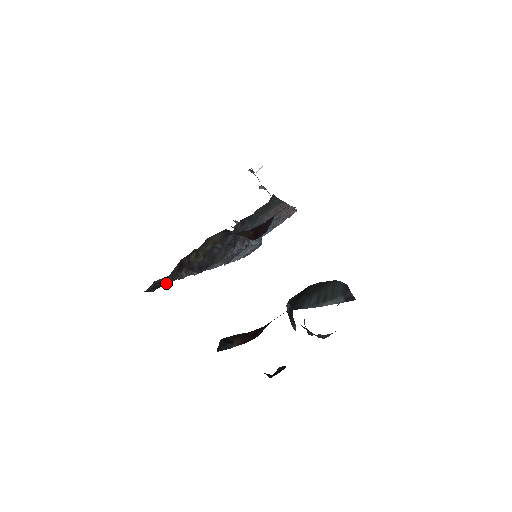
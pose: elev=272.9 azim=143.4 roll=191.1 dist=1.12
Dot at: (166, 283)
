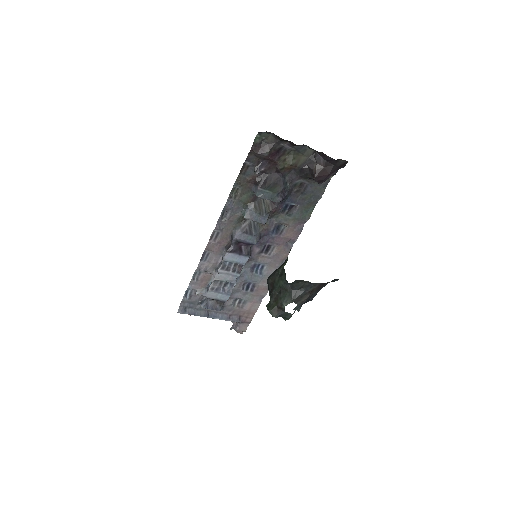
Dot at: (262, 152)
